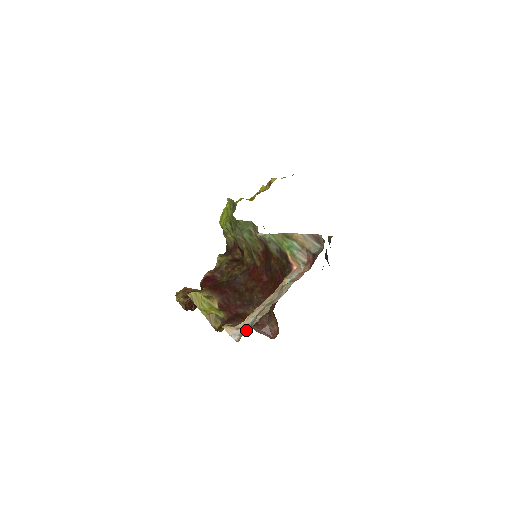
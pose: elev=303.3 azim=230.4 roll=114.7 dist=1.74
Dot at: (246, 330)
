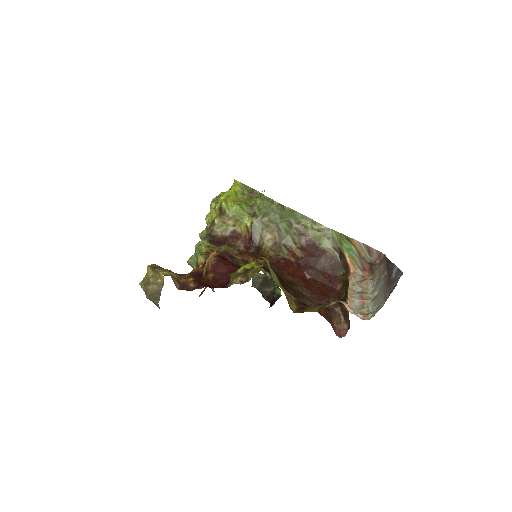
Dot at: (363, 311)
